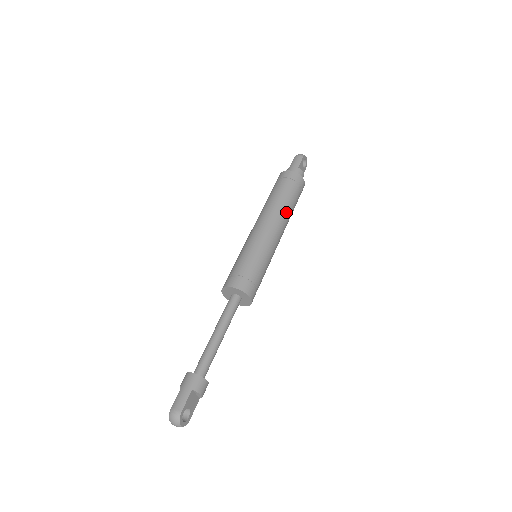
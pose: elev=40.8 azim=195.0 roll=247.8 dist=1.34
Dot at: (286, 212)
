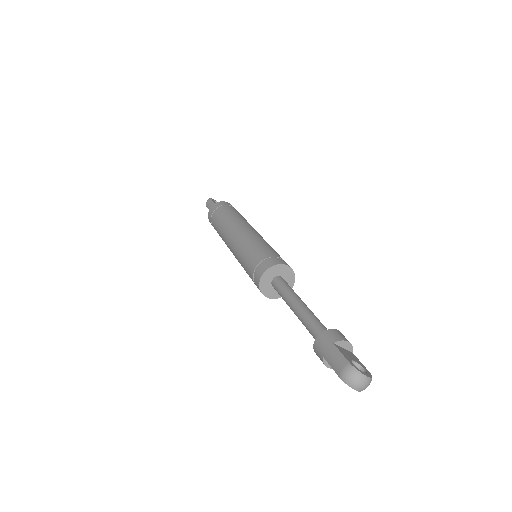
Dot at: (239, 218)
